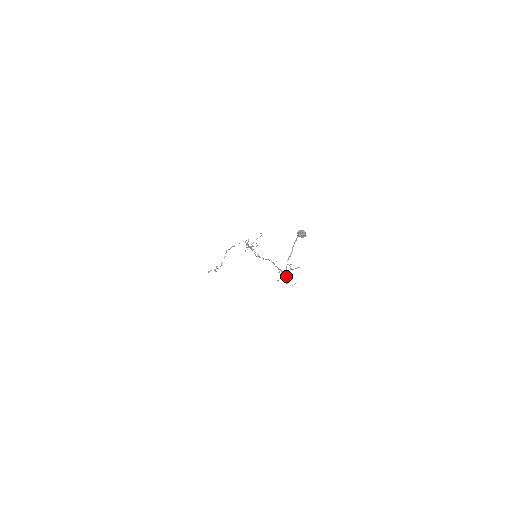
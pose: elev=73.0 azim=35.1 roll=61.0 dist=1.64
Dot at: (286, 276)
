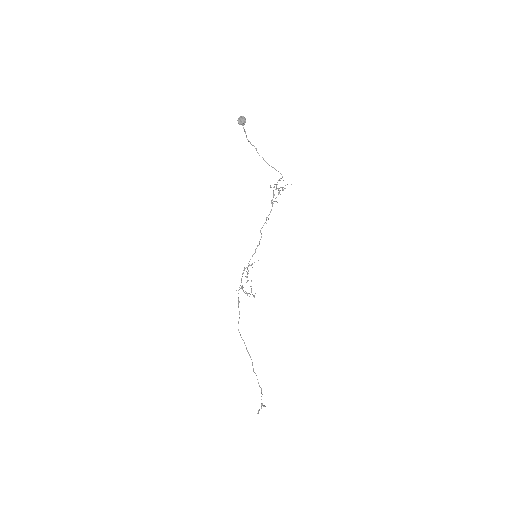
Dot at: (274, 168)
